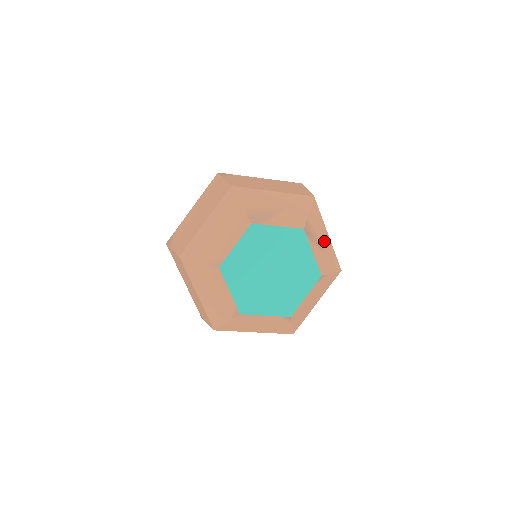
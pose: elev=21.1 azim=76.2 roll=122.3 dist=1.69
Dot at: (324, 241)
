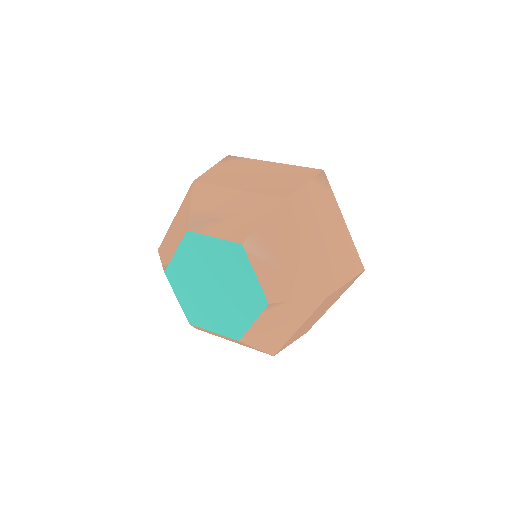
Dot at: (292, 258)
